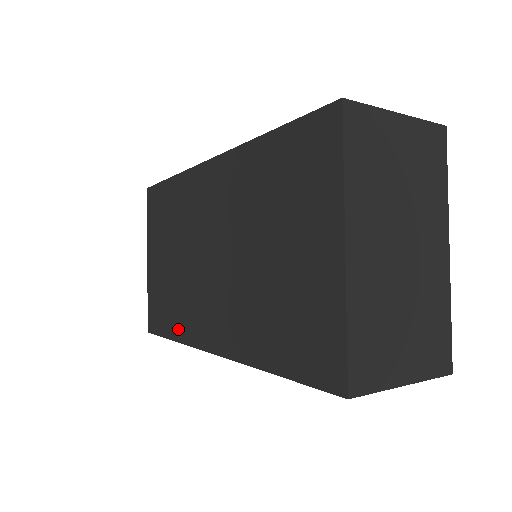
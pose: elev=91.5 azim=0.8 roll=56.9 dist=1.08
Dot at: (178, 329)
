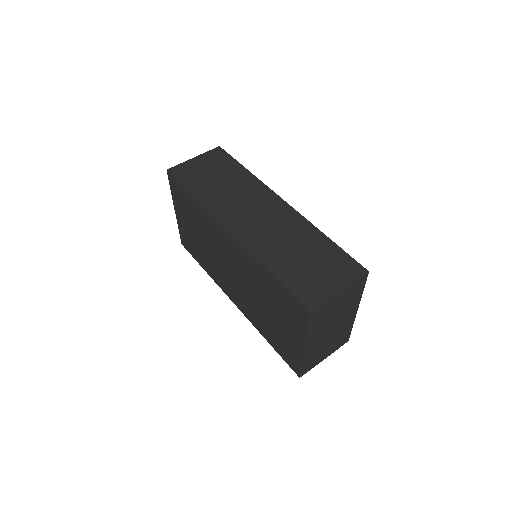
Dot at: (208, 270)
